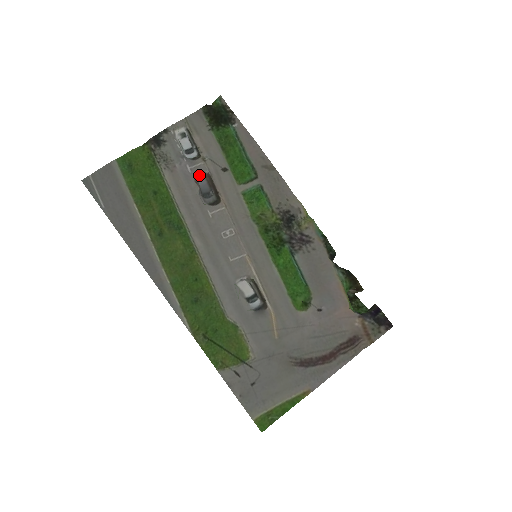
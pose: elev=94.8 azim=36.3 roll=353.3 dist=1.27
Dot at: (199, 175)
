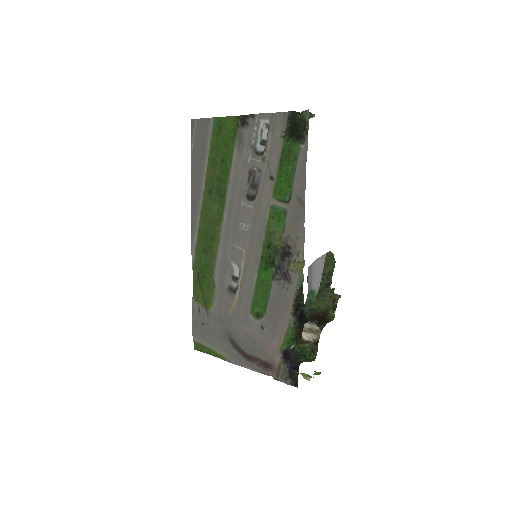
Dot at: (257, 168)
